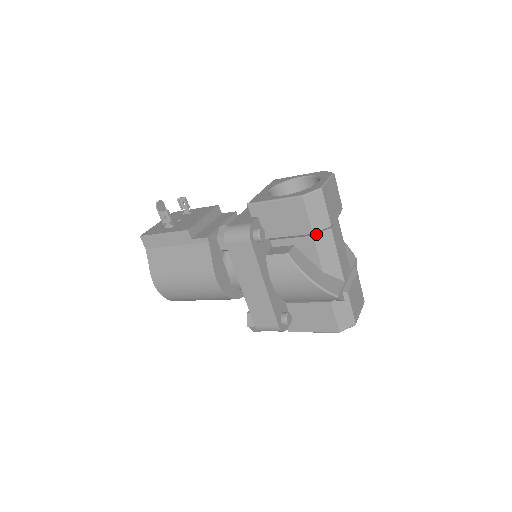
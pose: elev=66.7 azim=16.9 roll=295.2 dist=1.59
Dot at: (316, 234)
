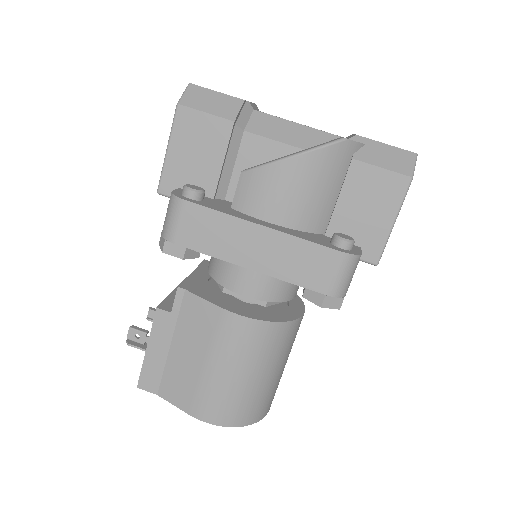
Dot at: (245, 127)
